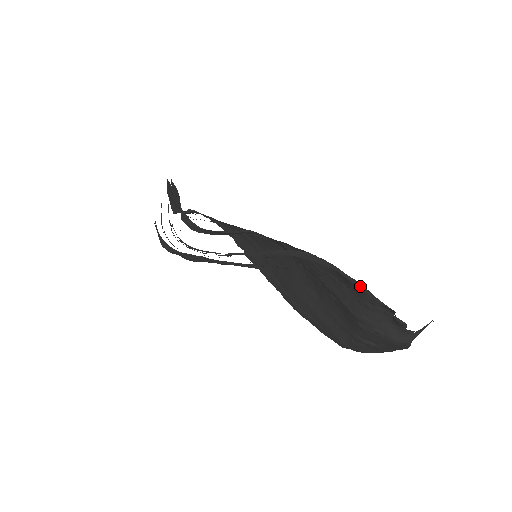
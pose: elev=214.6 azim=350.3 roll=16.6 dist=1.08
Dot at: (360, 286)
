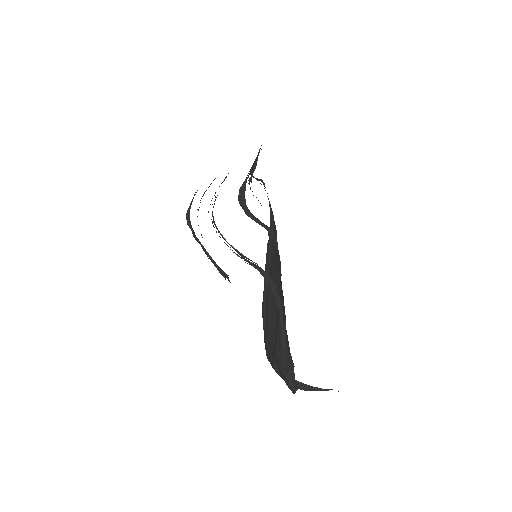
Dot at: (283, 334)
